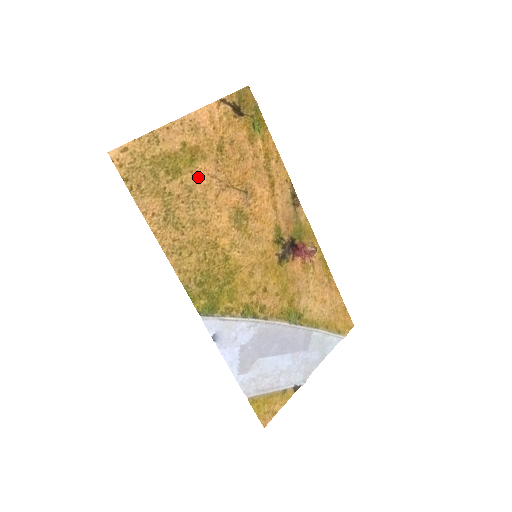
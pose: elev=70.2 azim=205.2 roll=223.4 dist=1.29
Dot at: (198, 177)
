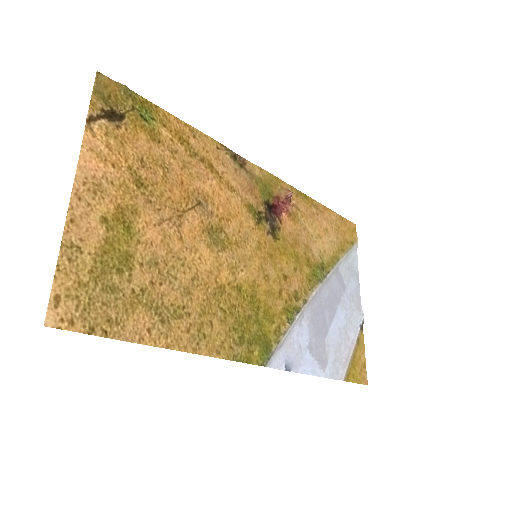
Dot at: (149, 240)
